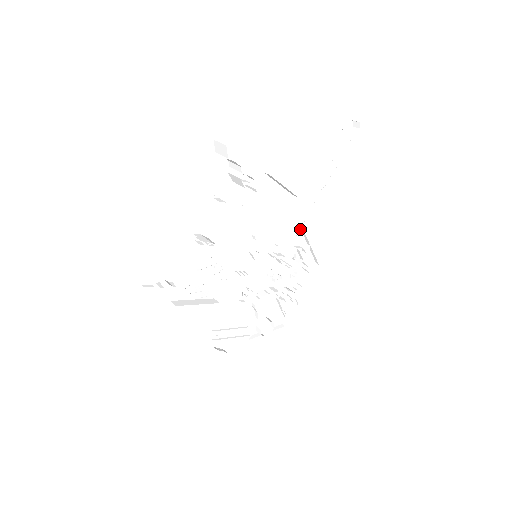
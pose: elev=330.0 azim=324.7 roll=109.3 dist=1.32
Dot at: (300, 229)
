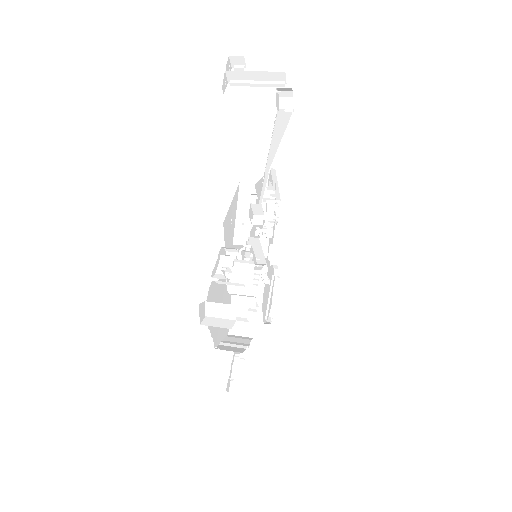
Dot at: (256, 183)
